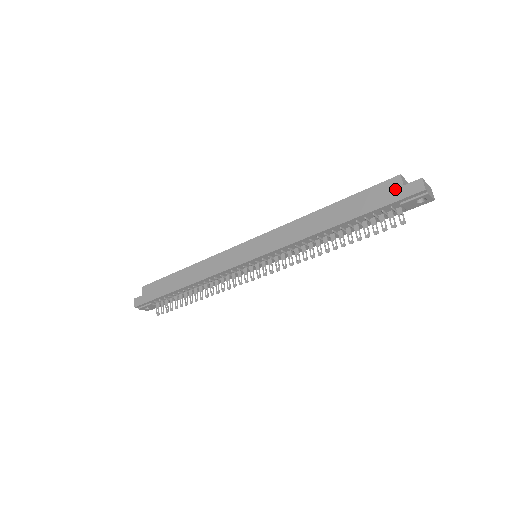
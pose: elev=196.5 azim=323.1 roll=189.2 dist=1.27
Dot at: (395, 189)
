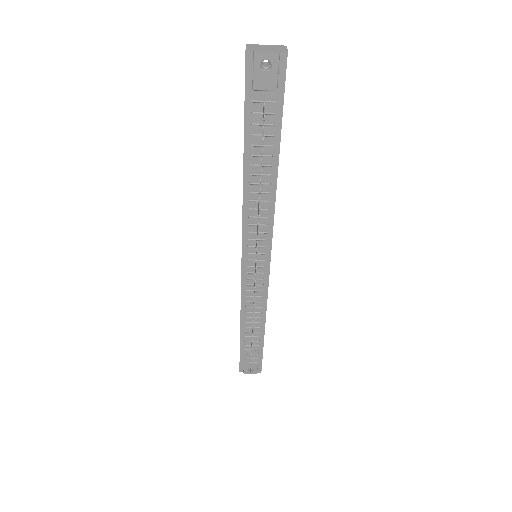
Dot at: occluded
